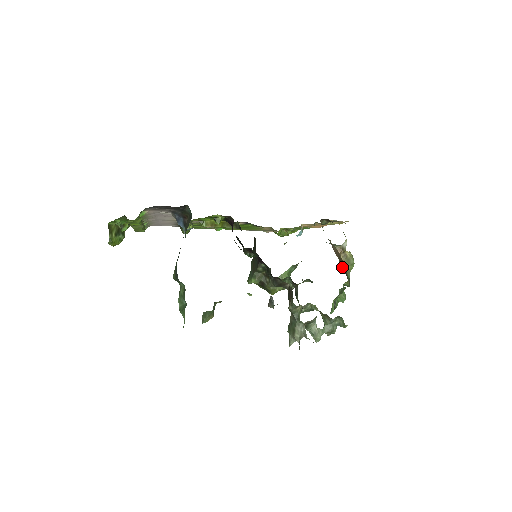
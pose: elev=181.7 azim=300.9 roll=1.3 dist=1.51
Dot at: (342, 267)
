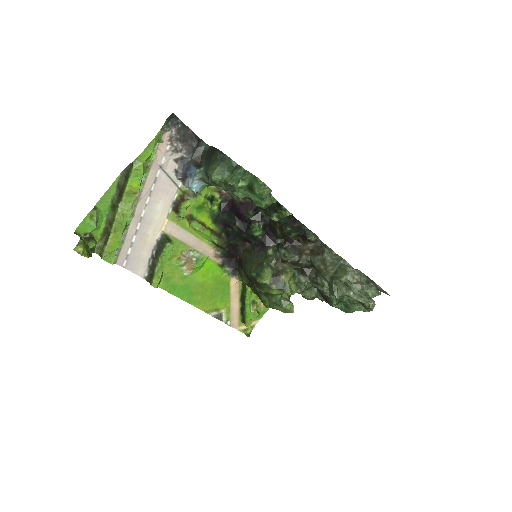
Dot at: occluded
